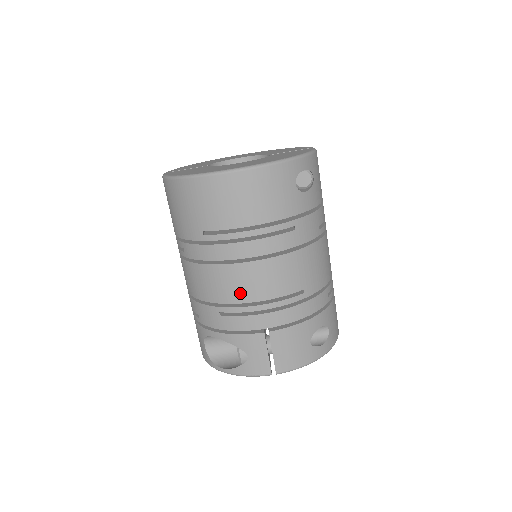
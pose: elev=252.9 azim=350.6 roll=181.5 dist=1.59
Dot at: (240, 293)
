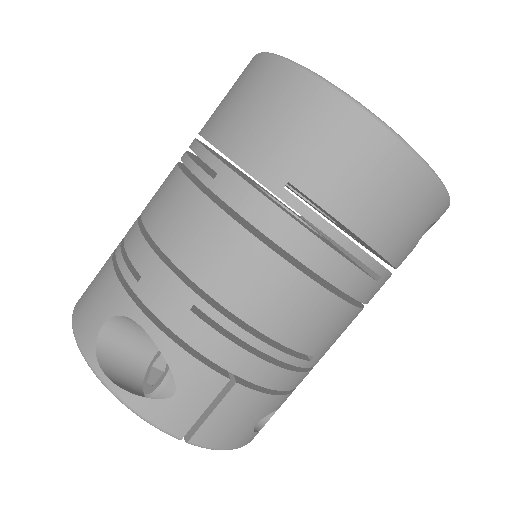
Dot at: (255, 305)
